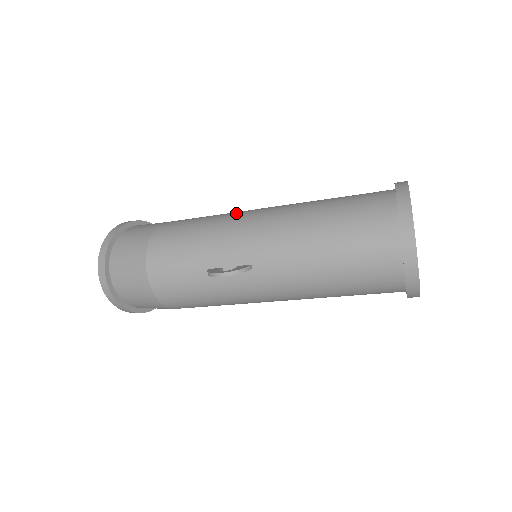
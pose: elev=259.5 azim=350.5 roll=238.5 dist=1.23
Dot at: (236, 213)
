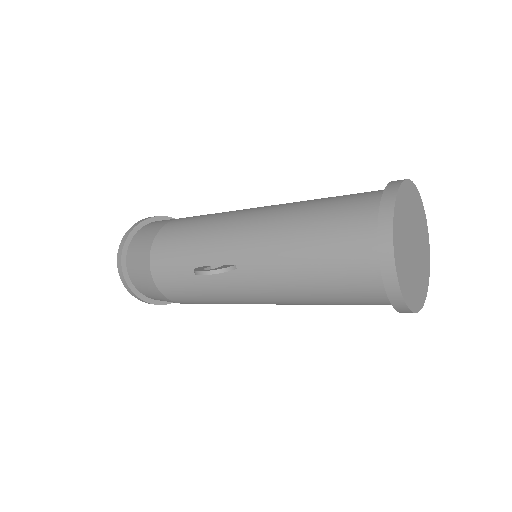
Dot at: (235, 211)
